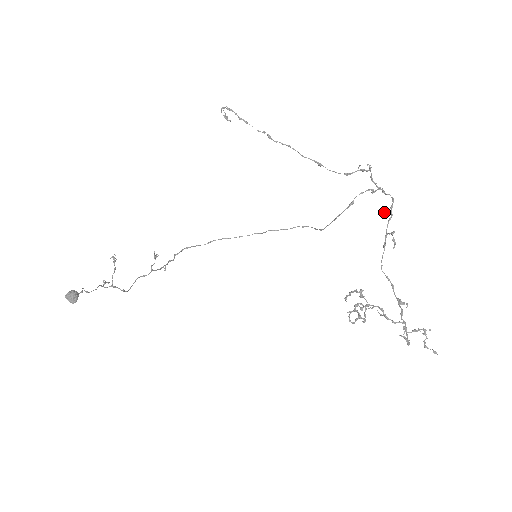
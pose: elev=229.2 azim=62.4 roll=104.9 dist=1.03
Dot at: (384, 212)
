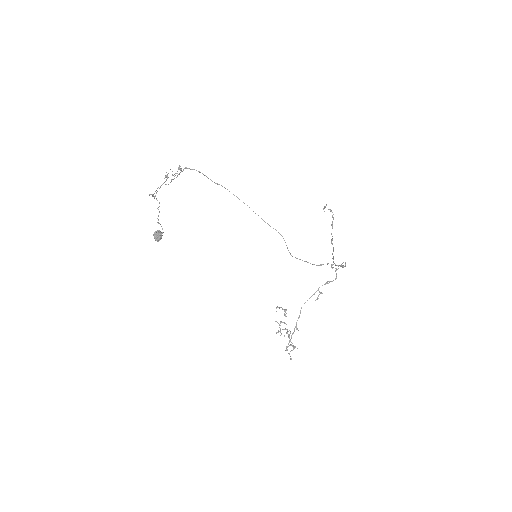
Dot at: occluded
